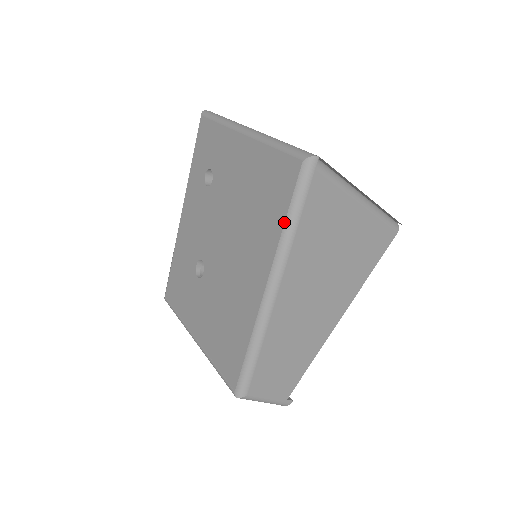
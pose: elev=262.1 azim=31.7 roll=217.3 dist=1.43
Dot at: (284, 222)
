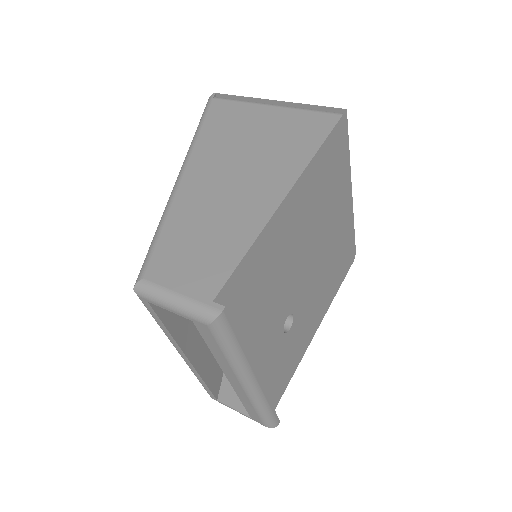
Dot at: occluded
